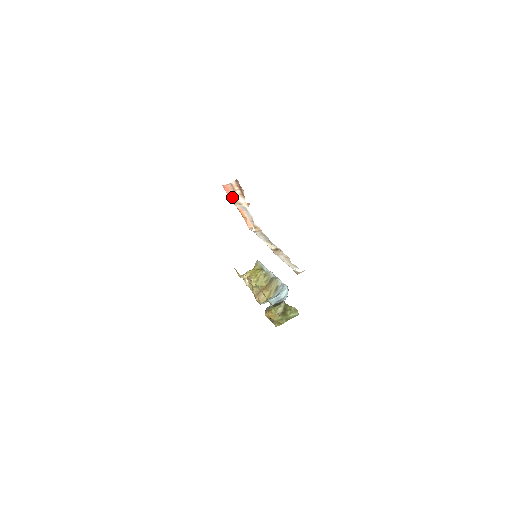
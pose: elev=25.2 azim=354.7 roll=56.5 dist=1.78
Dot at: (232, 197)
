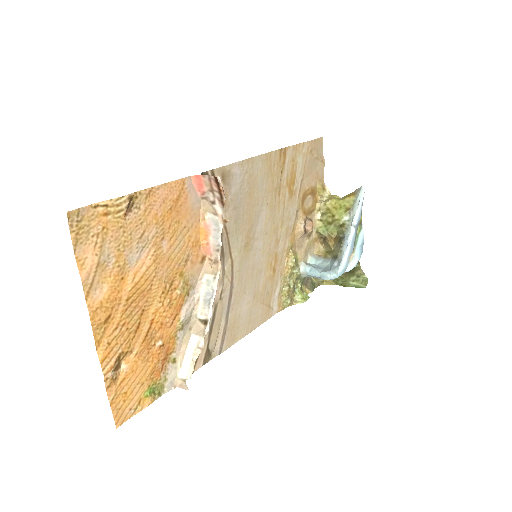
Dot at: (206, 197)
